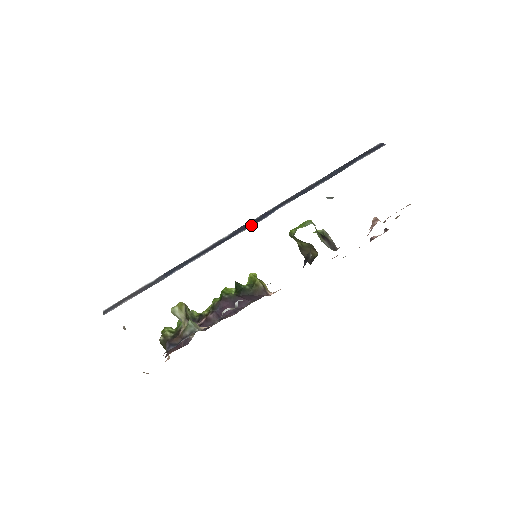
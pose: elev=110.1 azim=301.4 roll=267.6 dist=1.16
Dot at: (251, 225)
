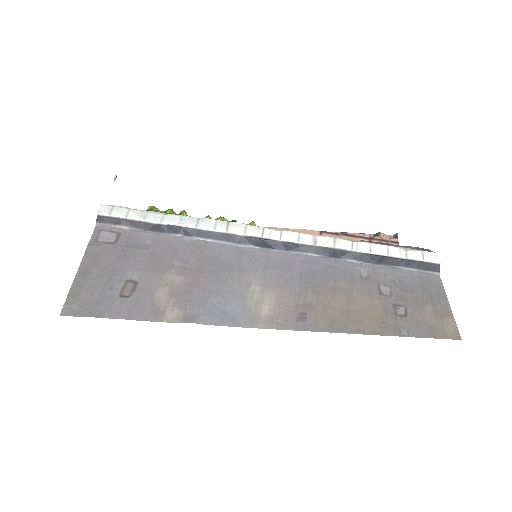
Dot at: (268, 247)
